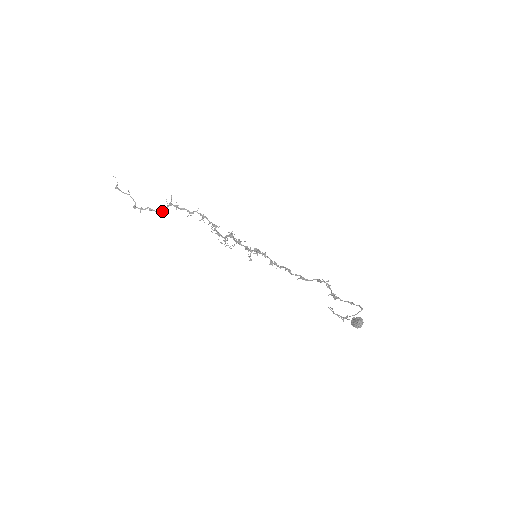
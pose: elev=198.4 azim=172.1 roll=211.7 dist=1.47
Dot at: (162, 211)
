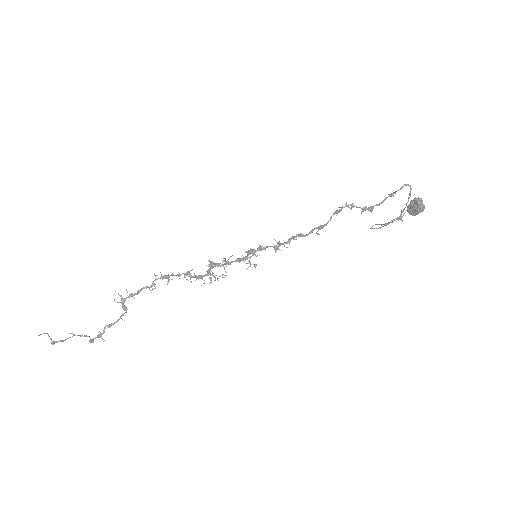
Dot at: (122, 315)
